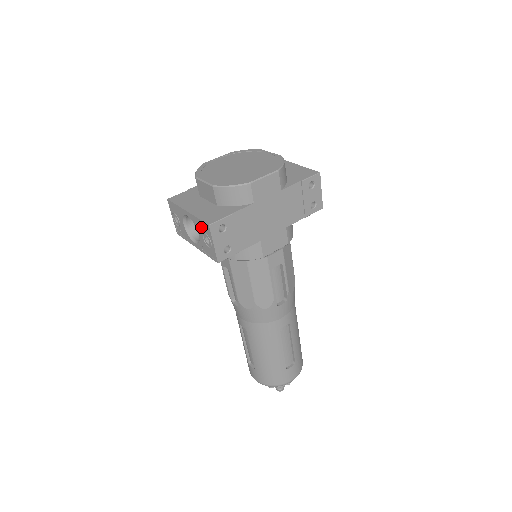
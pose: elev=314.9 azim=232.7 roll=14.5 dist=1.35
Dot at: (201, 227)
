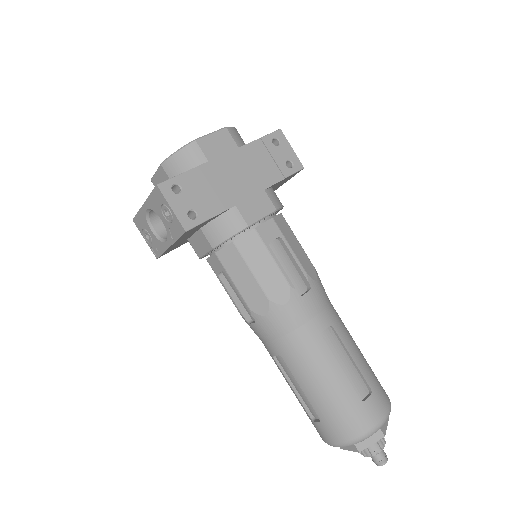
Dot at: (156, 202)
